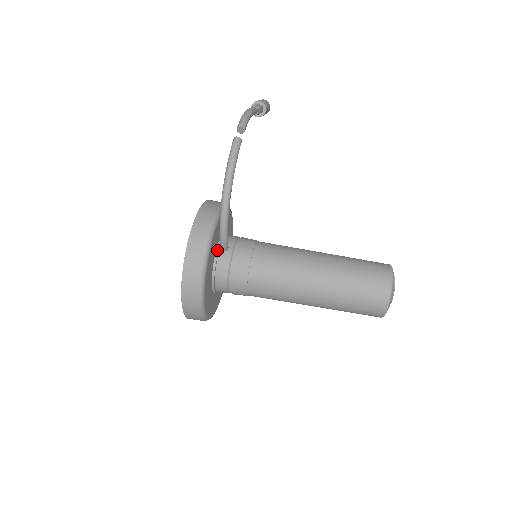
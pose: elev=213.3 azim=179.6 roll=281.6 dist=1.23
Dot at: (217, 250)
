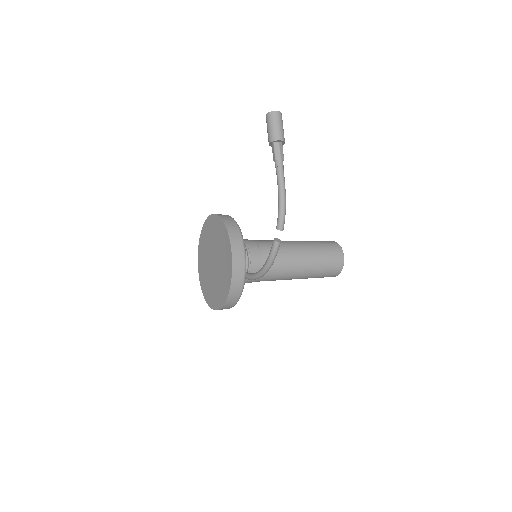
Dot at: occluded
